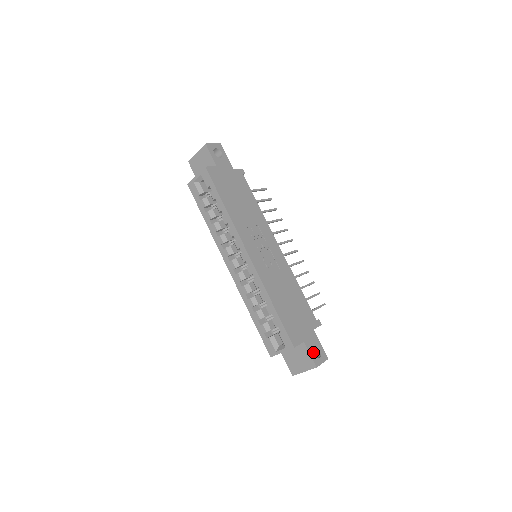
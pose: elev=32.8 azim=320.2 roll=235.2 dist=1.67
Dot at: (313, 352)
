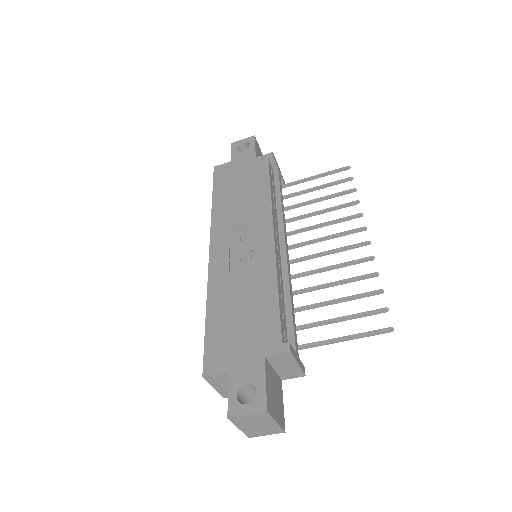
Dot at: occluded
